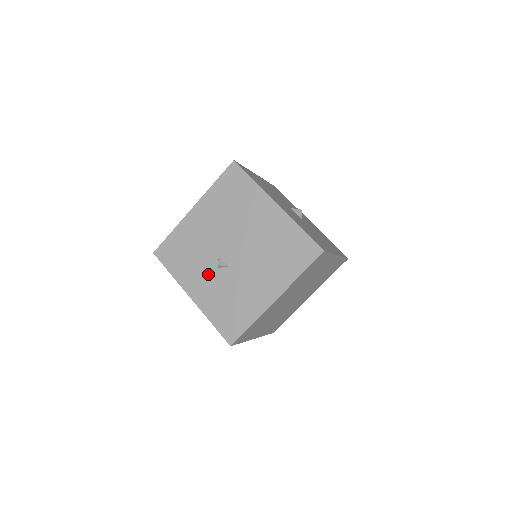
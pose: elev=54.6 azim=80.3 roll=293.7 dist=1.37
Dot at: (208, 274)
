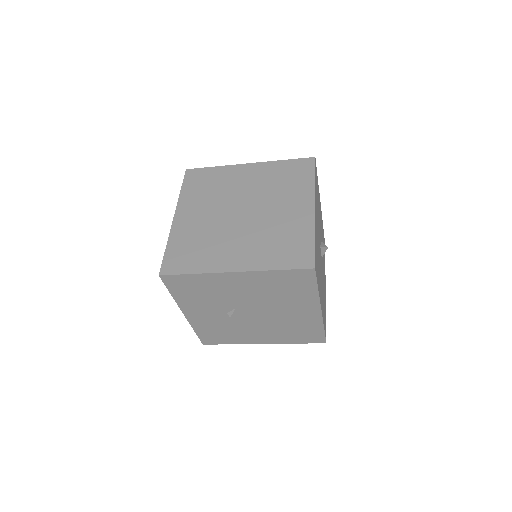
Dot at: (214, 312)
